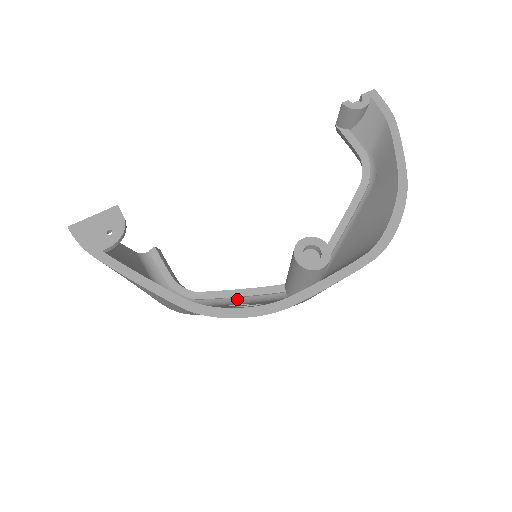
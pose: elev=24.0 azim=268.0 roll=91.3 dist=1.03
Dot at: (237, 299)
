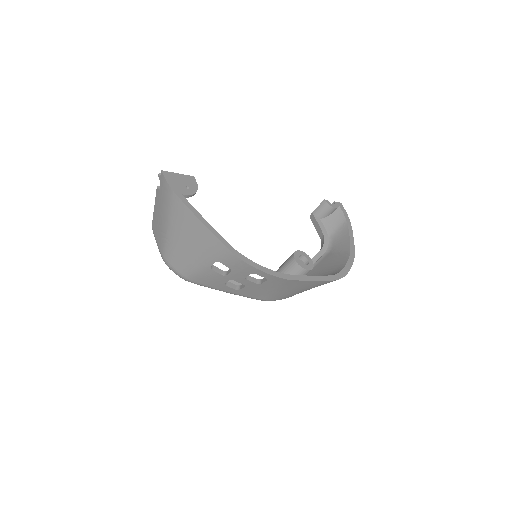
Dot at: occluded
